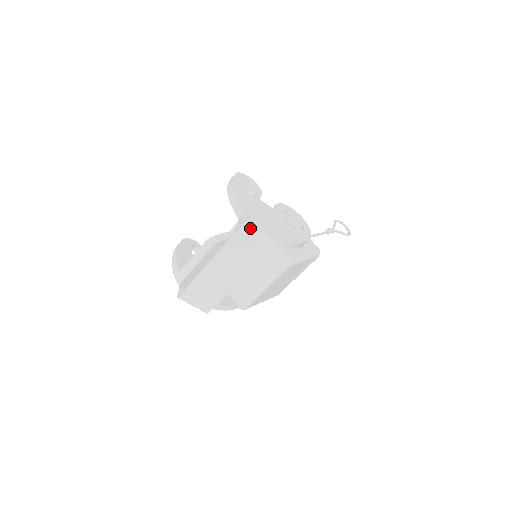
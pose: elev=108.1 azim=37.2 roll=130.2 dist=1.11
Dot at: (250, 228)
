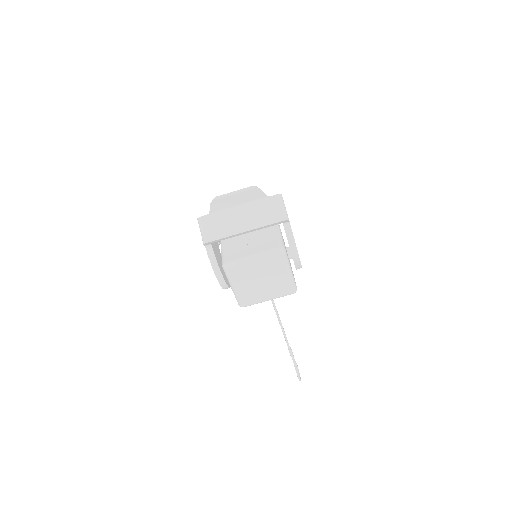
Dot at: (282, 200)
